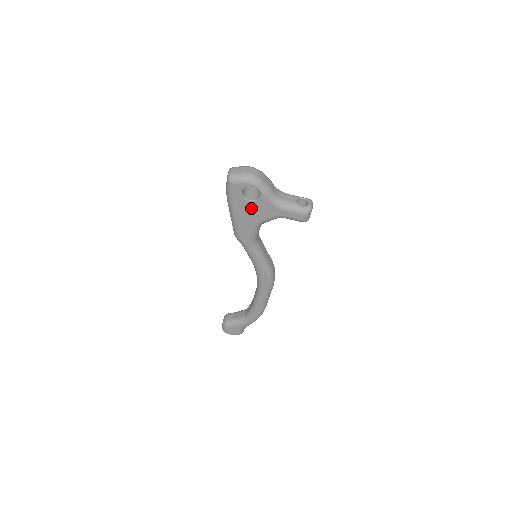
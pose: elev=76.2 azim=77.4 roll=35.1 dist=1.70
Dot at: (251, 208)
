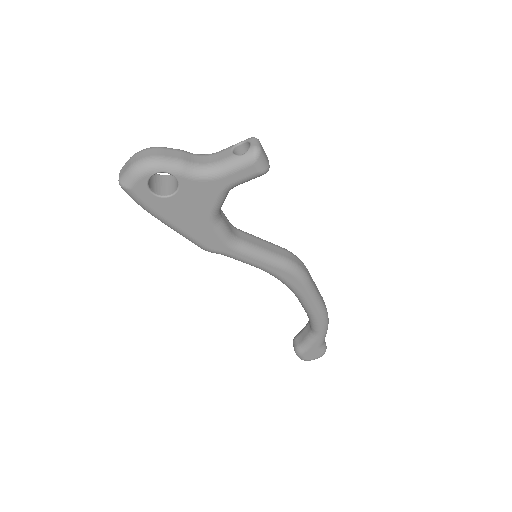
Dot at: (182, 203)
